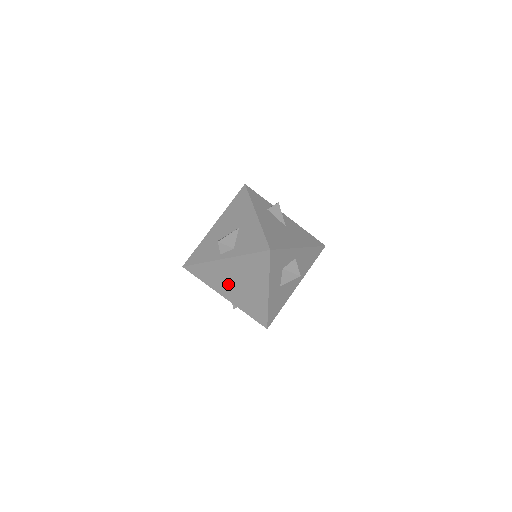
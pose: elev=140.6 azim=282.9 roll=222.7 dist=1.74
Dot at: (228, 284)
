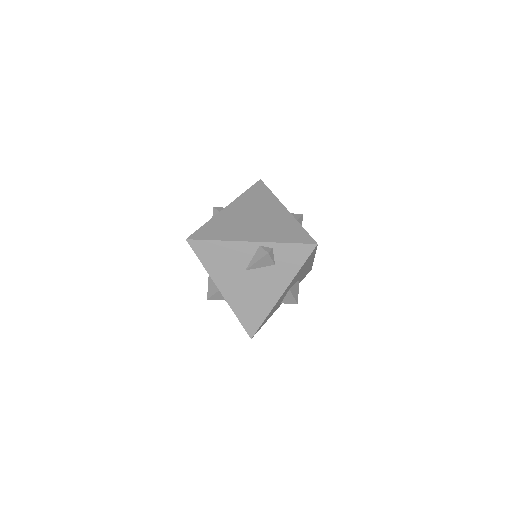
Dot at: (244, 225)
